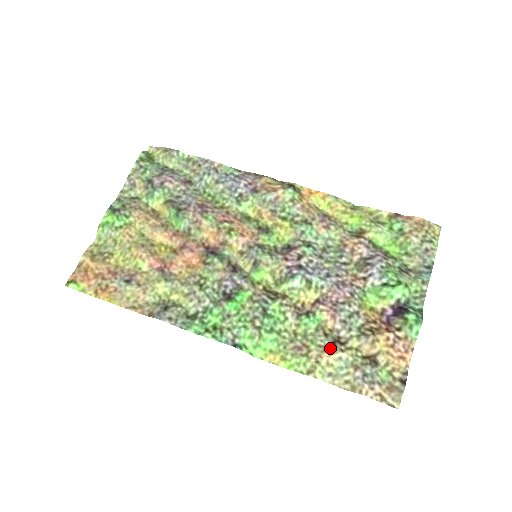
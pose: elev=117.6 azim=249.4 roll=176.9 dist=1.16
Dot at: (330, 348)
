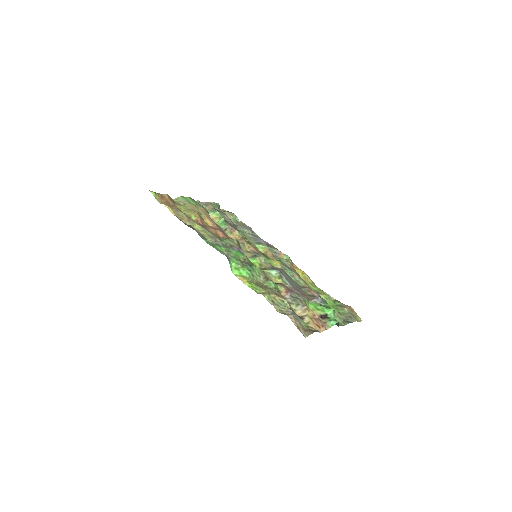
Dot at: (279, 295)
